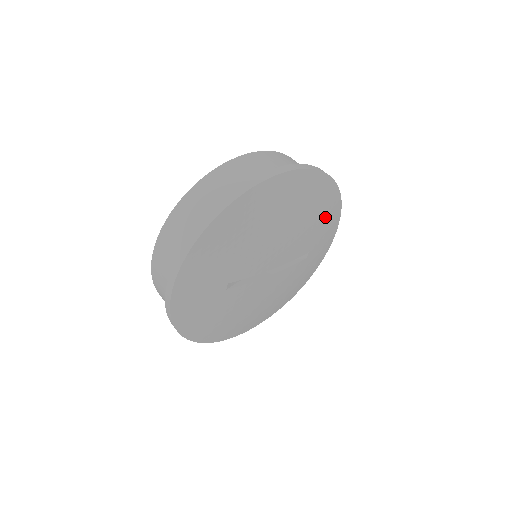
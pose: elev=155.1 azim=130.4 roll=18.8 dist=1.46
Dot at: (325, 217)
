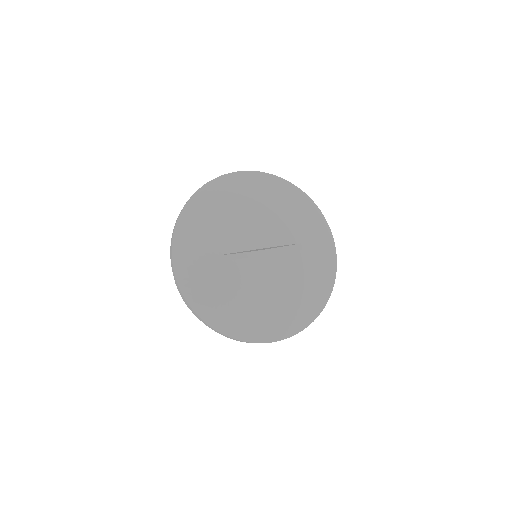
Dot at: (301, 213)
